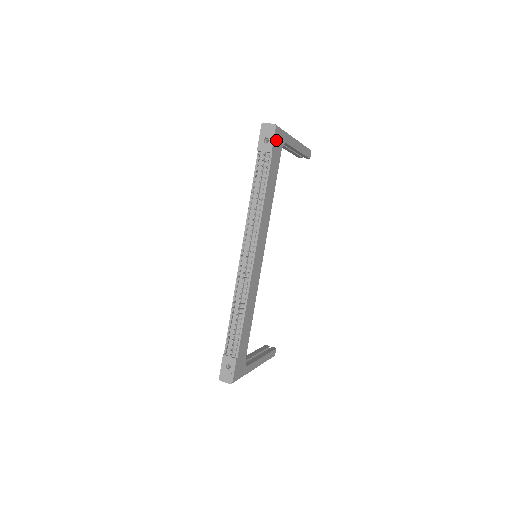
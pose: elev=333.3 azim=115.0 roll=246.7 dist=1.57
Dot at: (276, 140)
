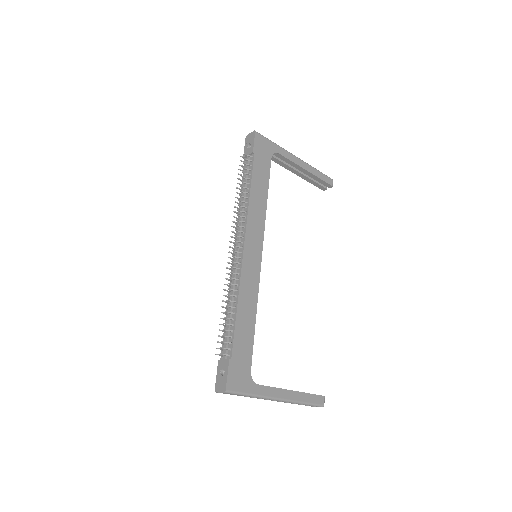
Dot at: (259, 144)
